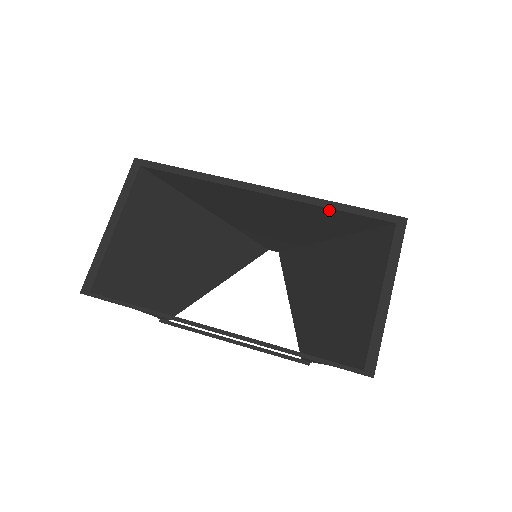
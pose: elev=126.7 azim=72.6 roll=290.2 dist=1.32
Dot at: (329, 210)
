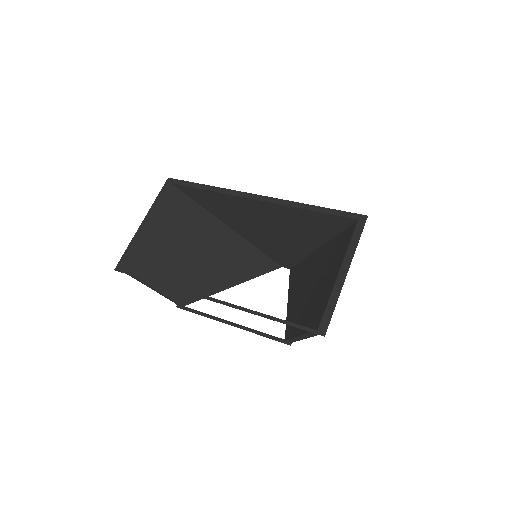
Dot at: (307, 212)
